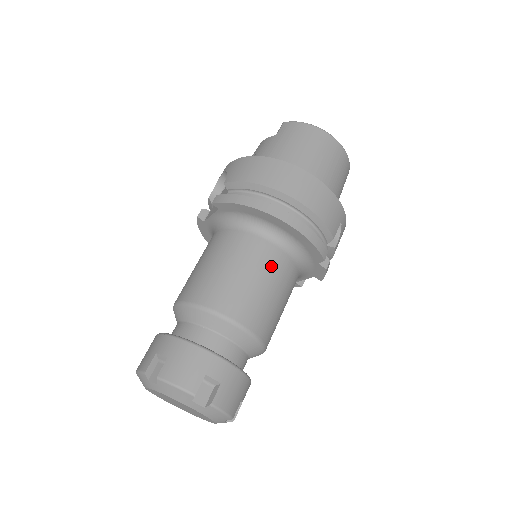
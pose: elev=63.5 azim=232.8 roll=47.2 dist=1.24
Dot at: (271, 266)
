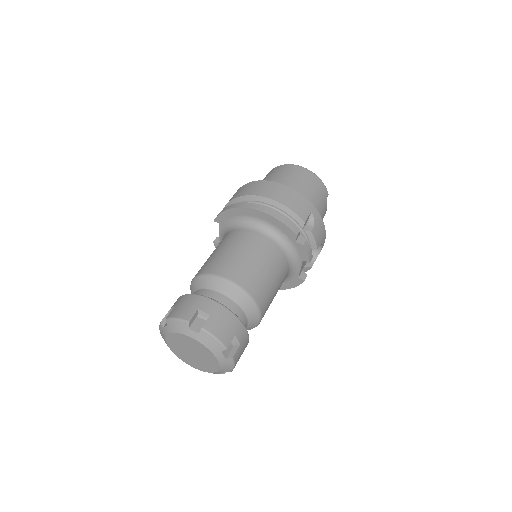
Dot at: (253, 244)
